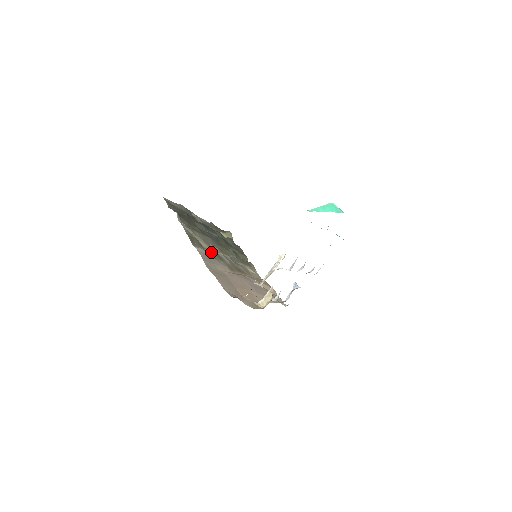
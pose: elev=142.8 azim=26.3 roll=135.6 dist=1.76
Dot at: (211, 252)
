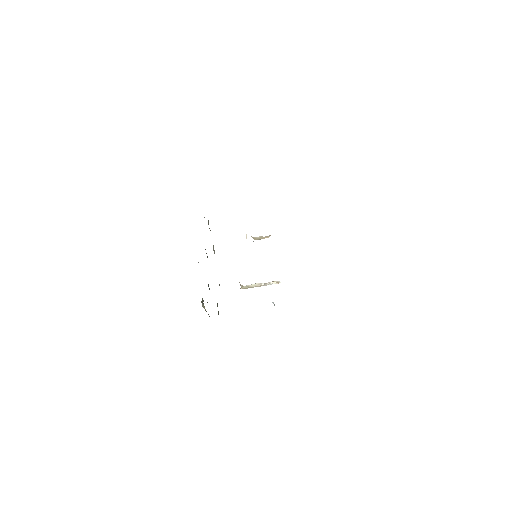
Dot at: occluded
